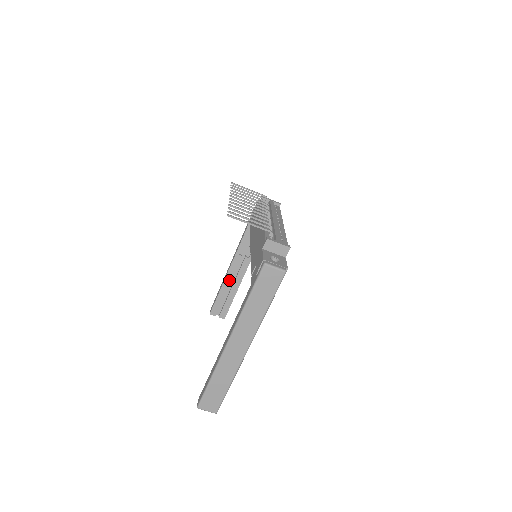
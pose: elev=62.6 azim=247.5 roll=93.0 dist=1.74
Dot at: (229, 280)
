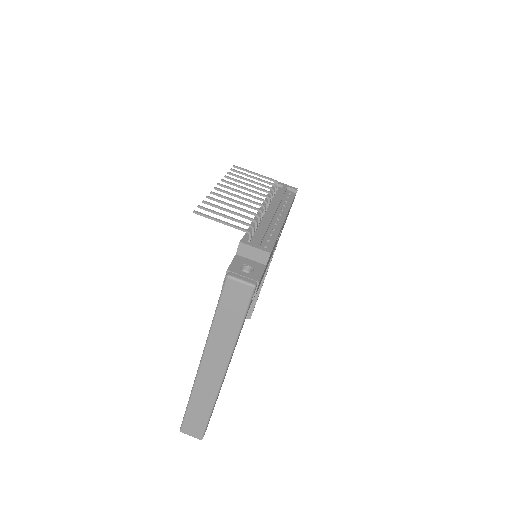
Dot at: occluded
